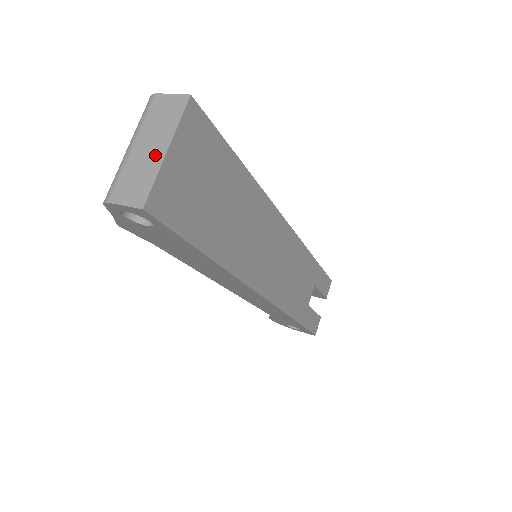
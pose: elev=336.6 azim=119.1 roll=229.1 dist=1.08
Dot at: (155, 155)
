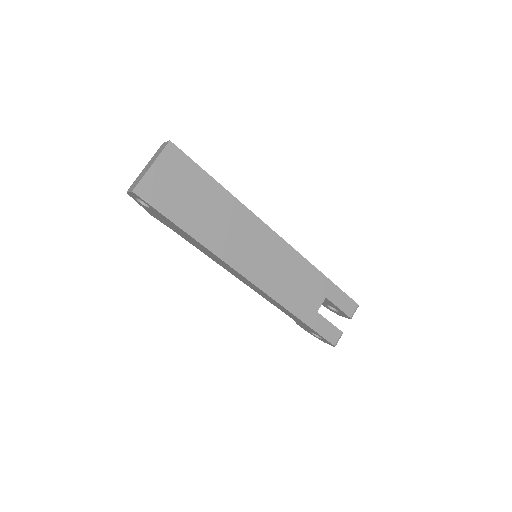
Dot at: (147, 169)
